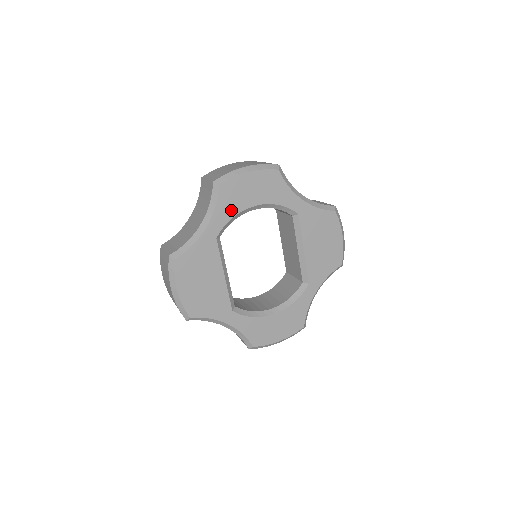
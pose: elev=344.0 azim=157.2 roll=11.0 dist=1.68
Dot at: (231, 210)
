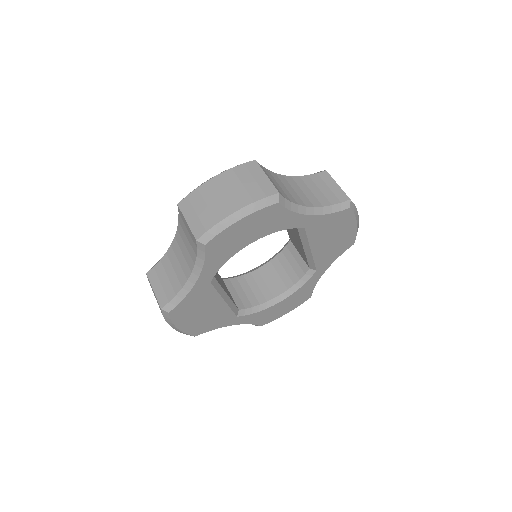
Dot at: (223, 257)
